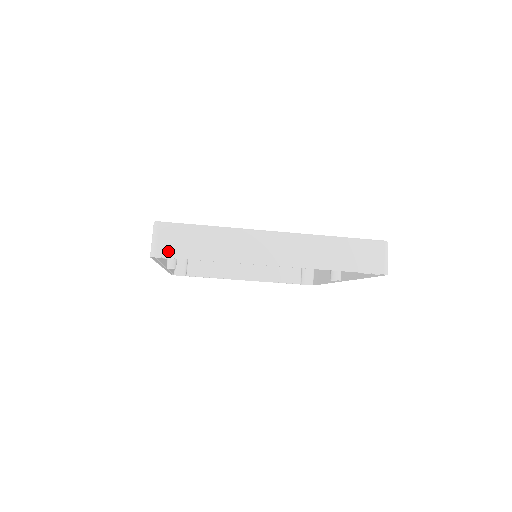
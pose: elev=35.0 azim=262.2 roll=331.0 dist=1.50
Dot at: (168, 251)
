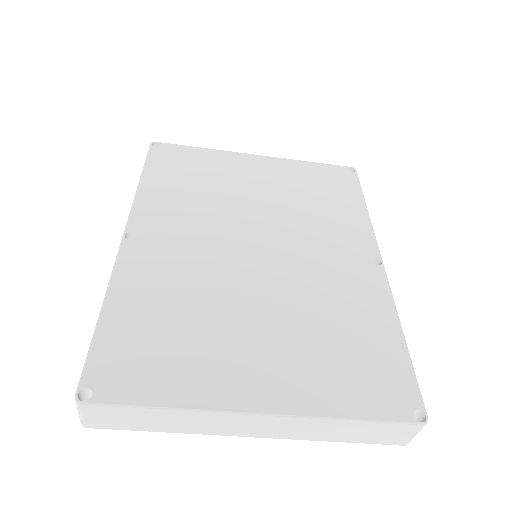
Dot at: (103, 425)
